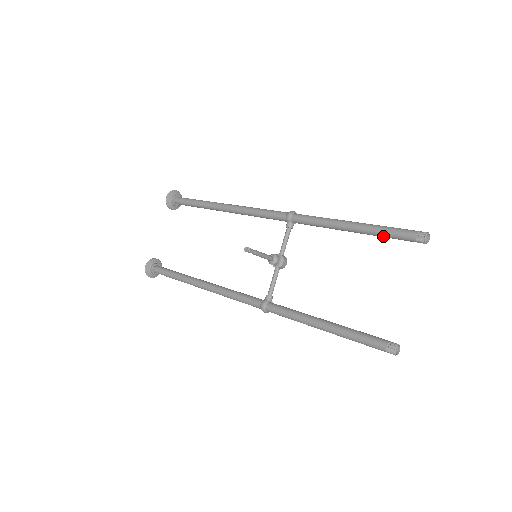
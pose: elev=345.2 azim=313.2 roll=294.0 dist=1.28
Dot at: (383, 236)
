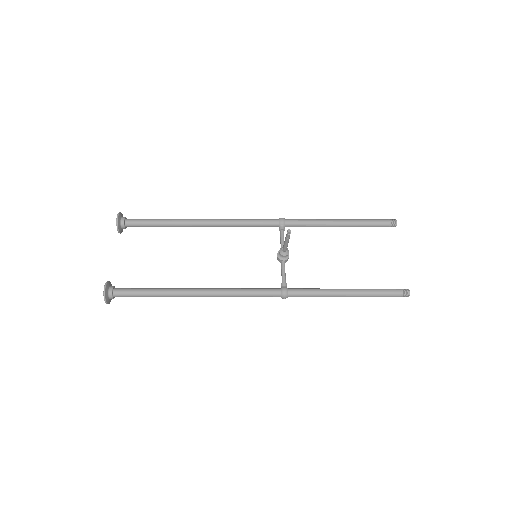
Dot at: (366, 225)
